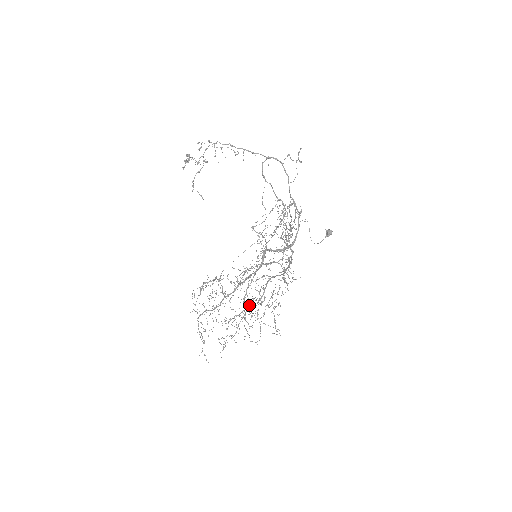
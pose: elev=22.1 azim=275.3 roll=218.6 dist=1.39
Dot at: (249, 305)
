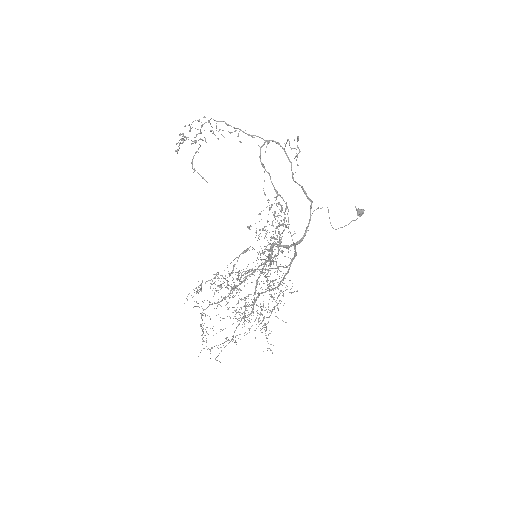
Dot at: occluded
